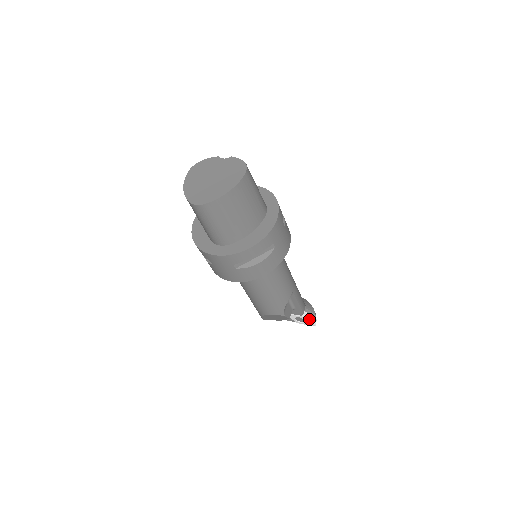
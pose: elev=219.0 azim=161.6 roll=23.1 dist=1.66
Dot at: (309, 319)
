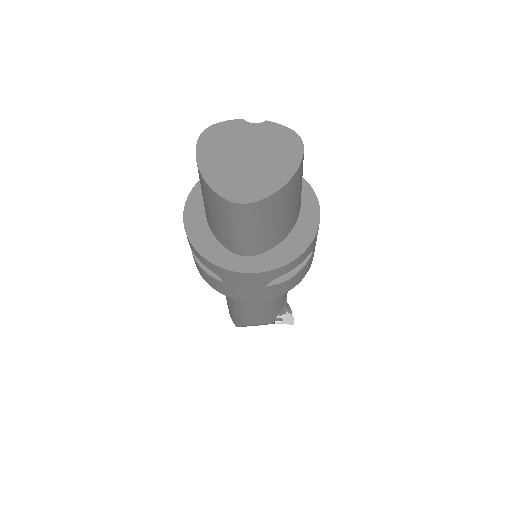
Dot at: (288, 318)
